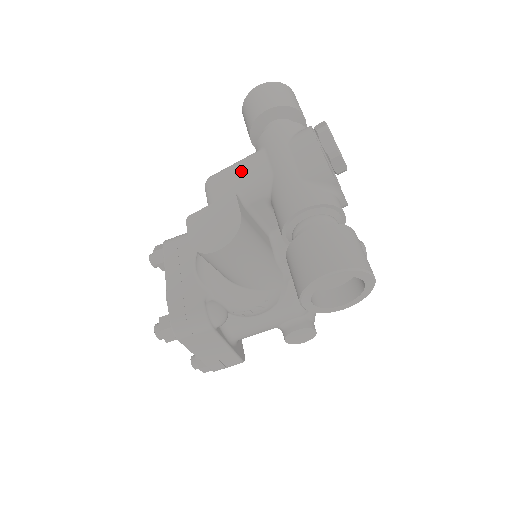
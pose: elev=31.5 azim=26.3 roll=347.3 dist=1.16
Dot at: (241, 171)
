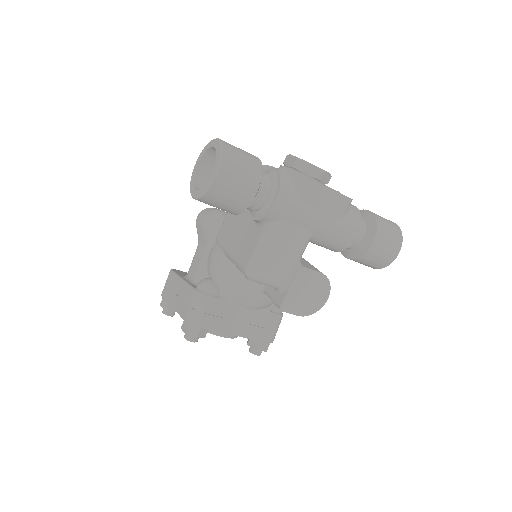
Dot at: (281, 249)
